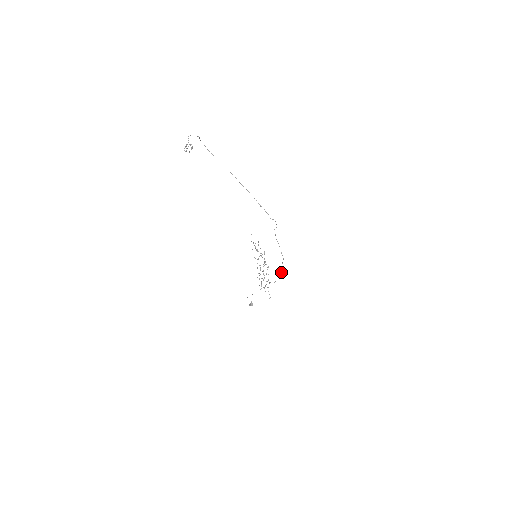
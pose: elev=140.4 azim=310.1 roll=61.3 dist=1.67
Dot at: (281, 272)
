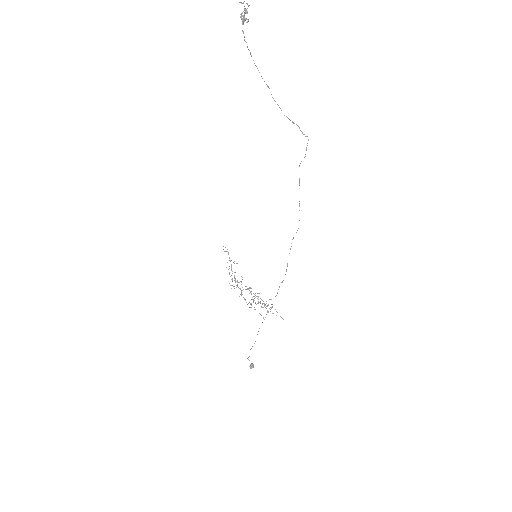
Dot at: (287, 263)
